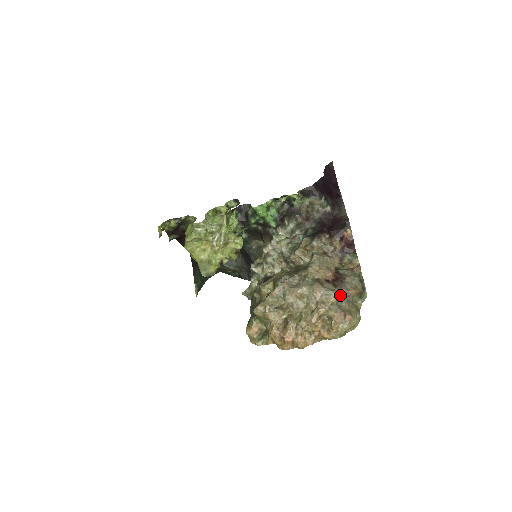
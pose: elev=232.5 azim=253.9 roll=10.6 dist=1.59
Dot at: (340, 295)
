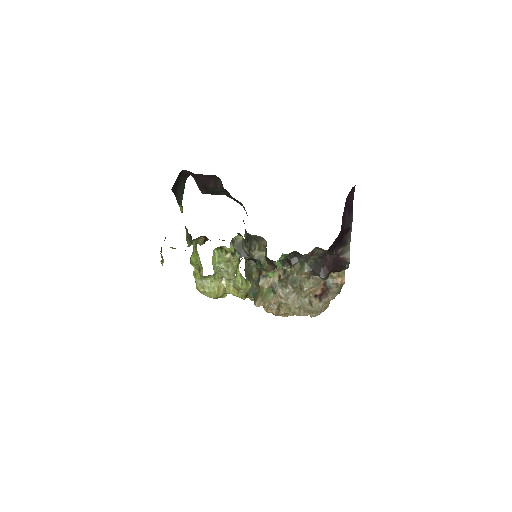
Dot at: (322, 306)
